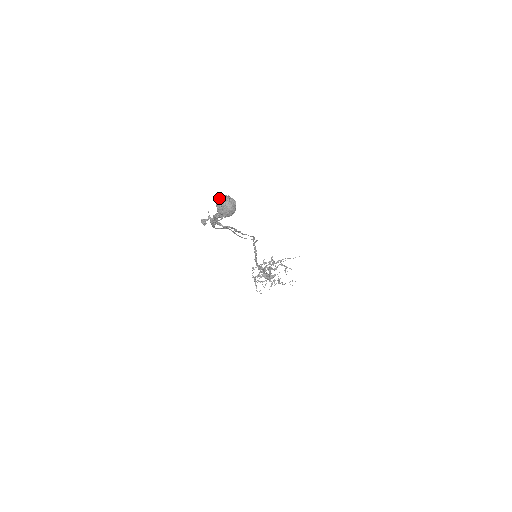
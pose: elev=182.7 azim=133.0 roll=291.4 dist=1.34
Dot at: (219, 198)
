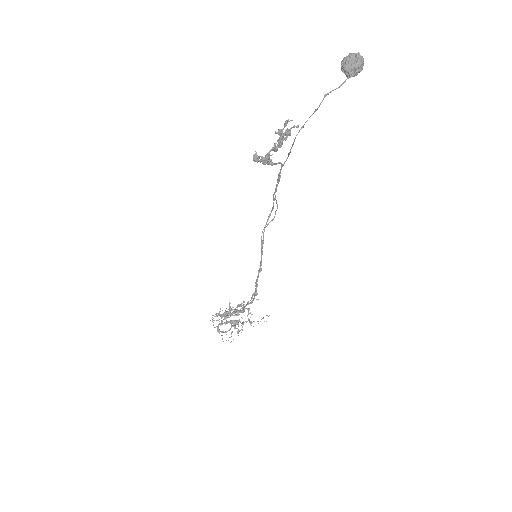
Dot at: occluded
